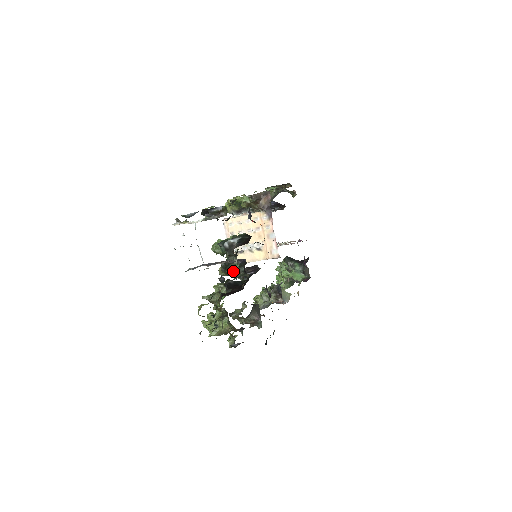
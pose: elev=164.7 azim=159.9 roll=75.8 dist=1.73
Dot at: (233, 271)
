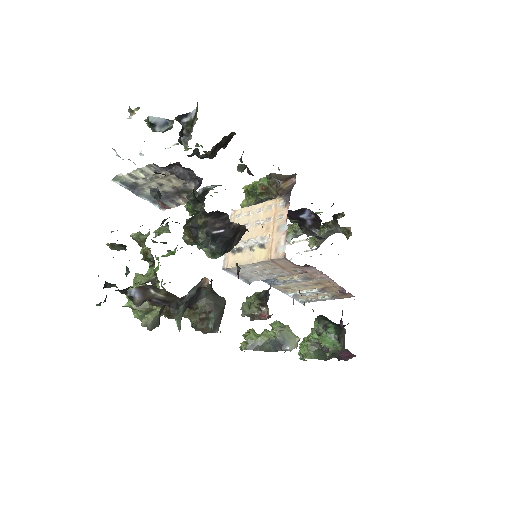
Dot at: (196, 226)
